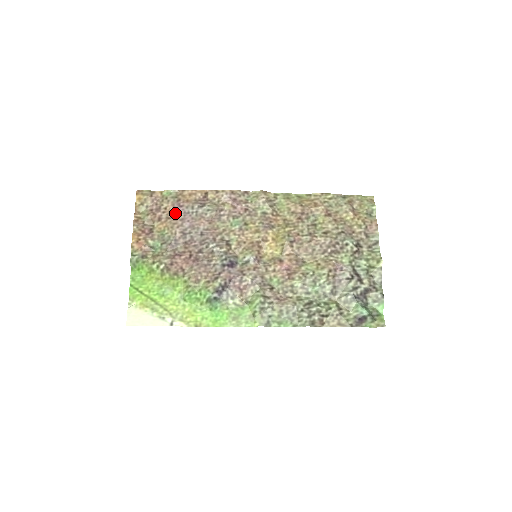
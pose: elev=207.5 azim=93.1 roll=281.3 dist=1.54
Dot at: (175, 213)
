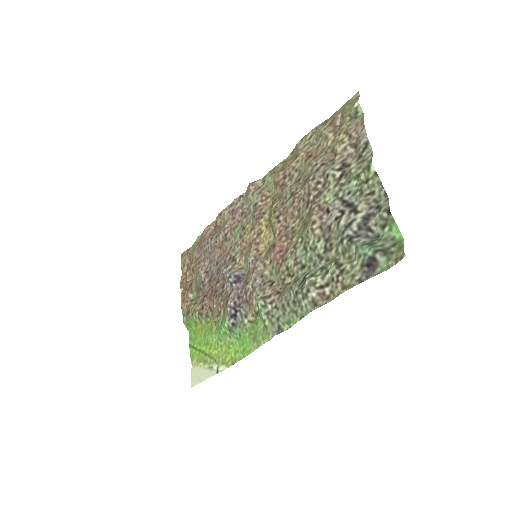
Dot at: (200, 257)
